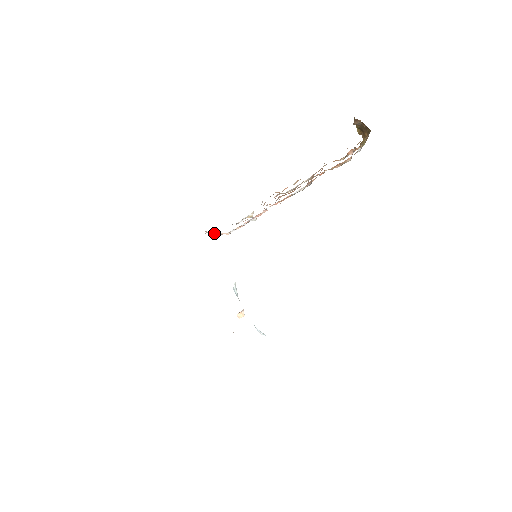
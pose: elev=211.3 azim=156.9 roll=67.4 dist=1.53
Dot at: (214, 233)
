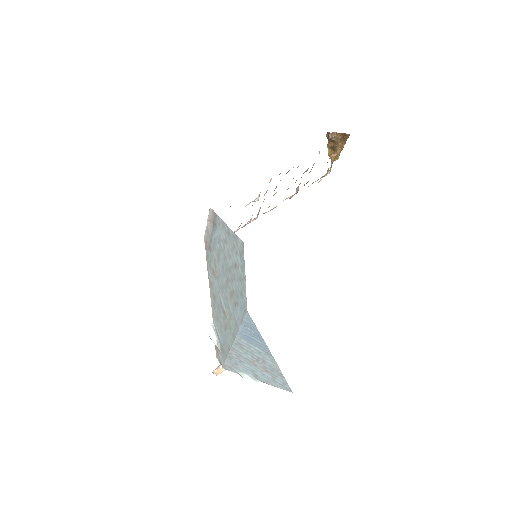
Dot at: occluded
